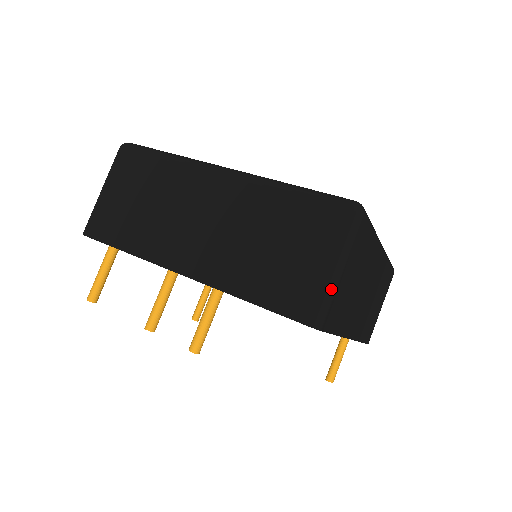
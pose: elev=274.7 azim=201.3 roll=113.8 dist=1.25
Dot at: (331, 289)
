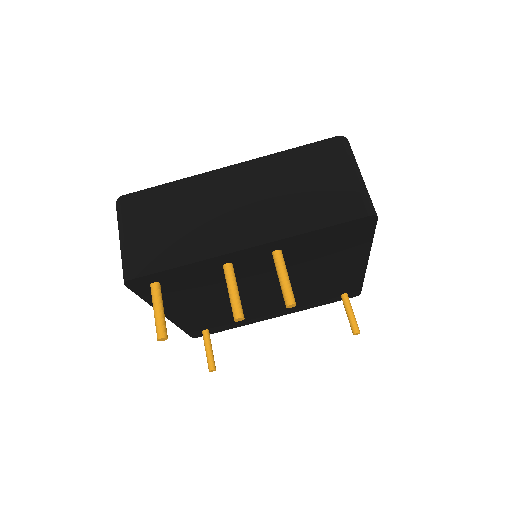
Dot at: (365, 188)
